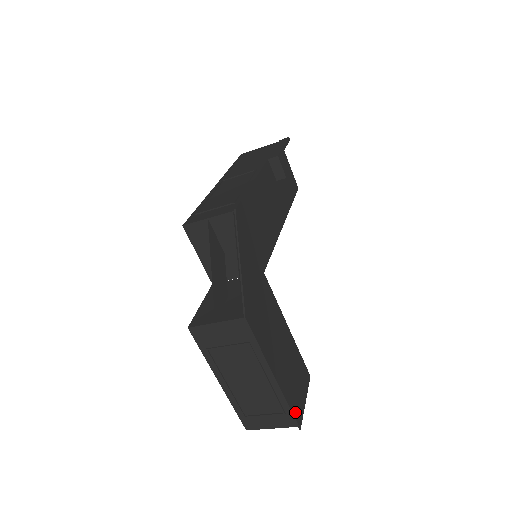
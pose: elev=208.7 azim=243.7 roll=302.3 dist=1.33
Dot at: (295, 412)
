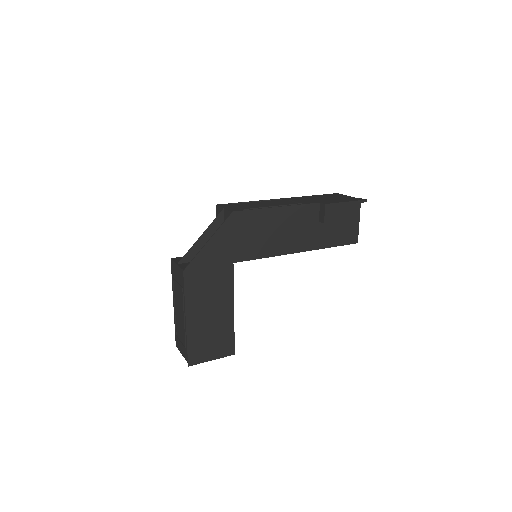
Dot at: (191, 354)
